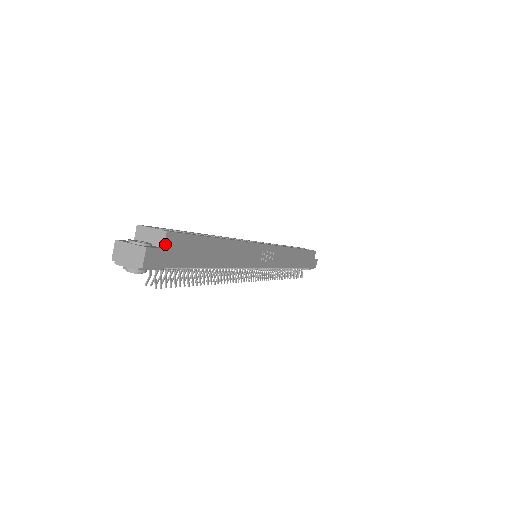
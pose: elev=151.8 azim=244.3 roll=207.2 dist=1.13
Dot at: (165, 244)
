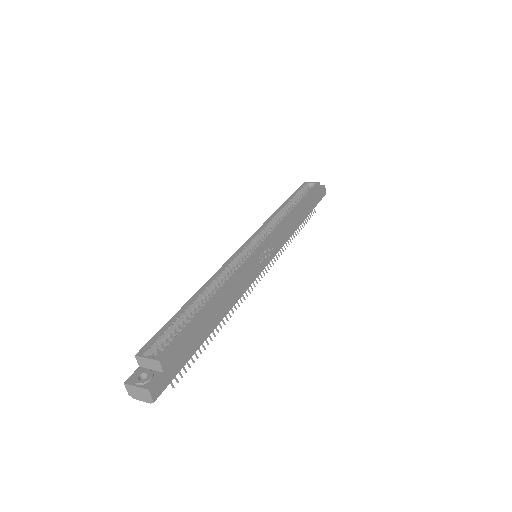
Dot at: (163, 369)
